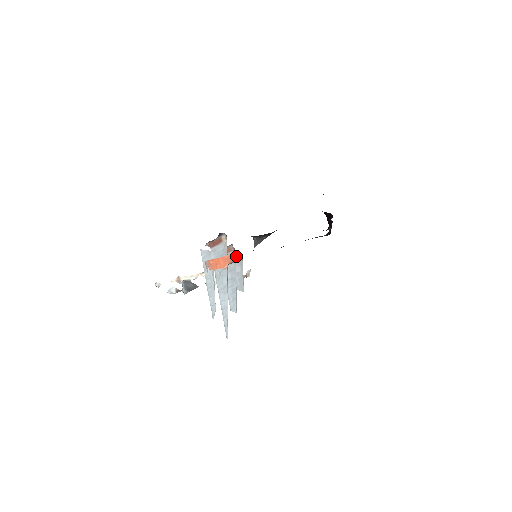
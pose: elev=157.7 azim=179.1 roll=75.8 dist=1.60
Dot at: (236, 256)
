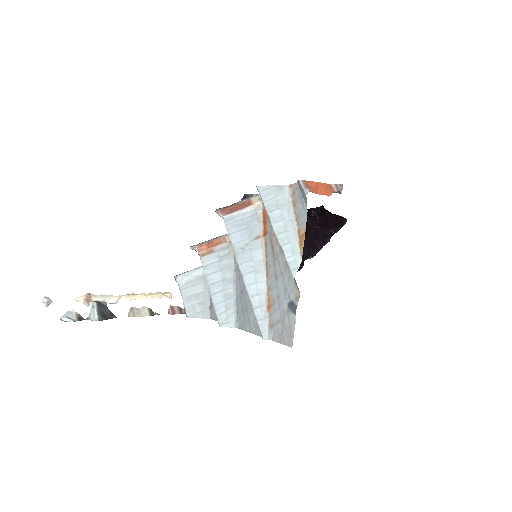
Dot at: (340, 185)
